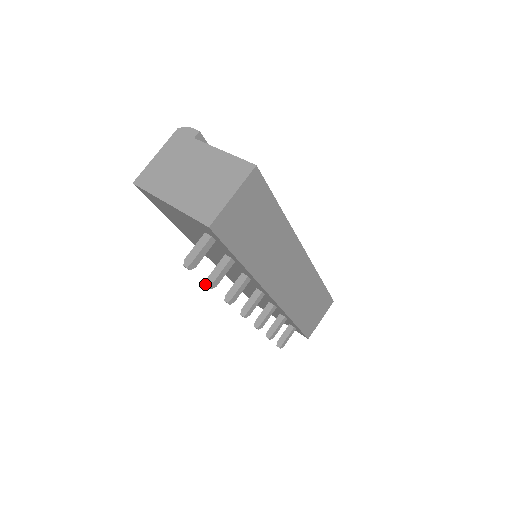
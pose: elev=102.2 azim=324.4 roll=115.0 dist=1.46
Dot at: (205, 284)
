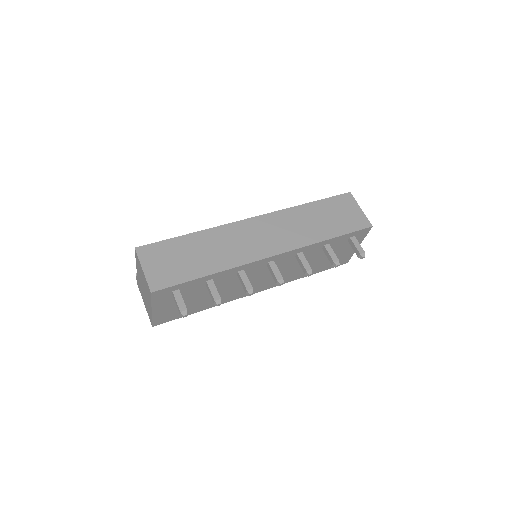
Dot at: occluded
